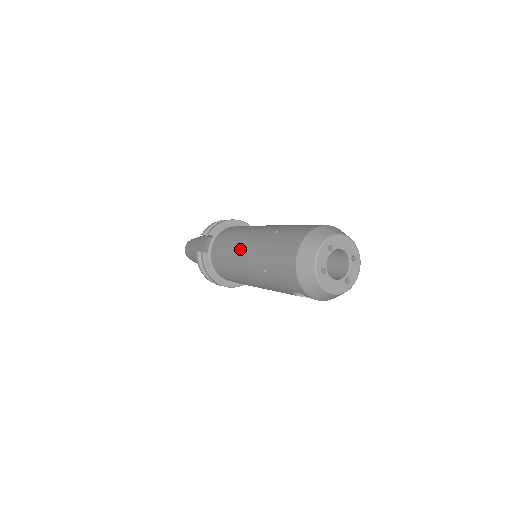
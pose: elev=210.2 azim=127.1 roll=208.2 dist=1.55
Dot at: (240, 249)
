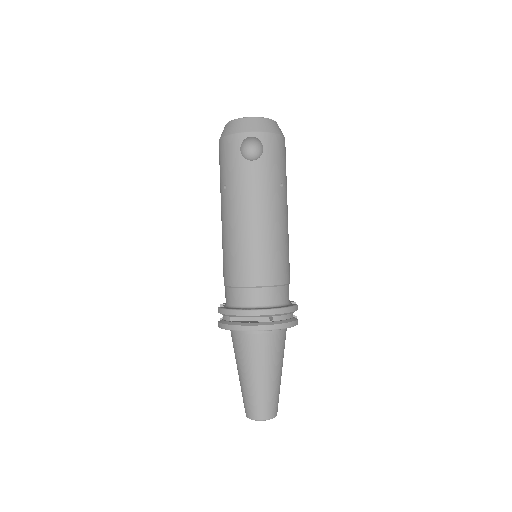
Dot at: occluded
